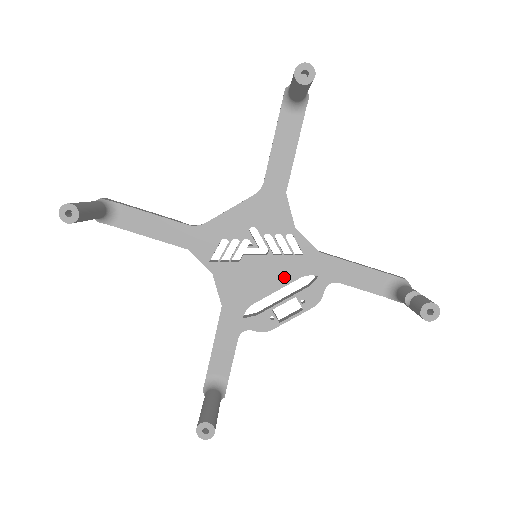
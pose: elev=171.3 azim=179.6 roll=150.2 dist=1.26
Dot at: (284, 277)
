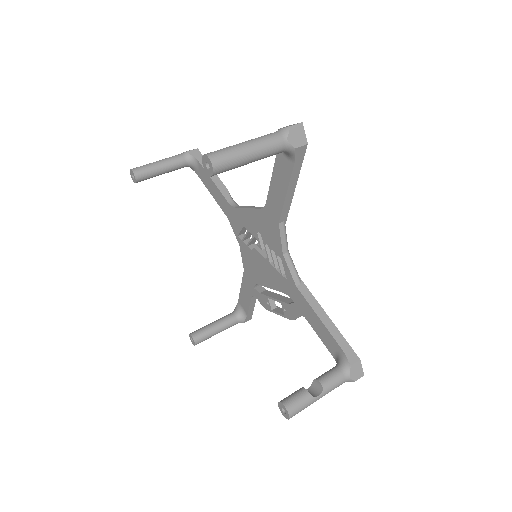
Dot at: (275, 284)
